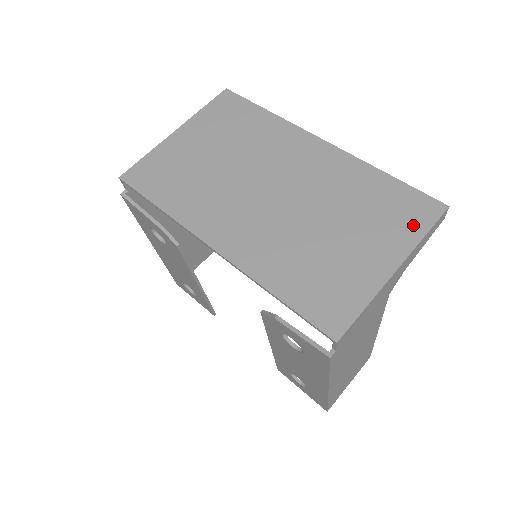
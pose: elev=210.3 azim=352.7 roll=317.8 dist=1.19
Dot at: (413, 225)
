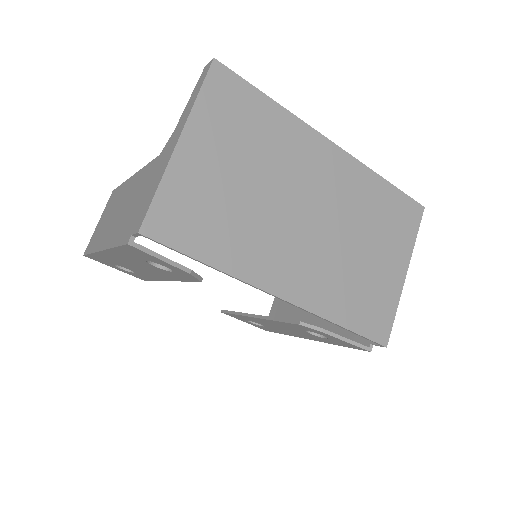
Dot at: (409, 231)
